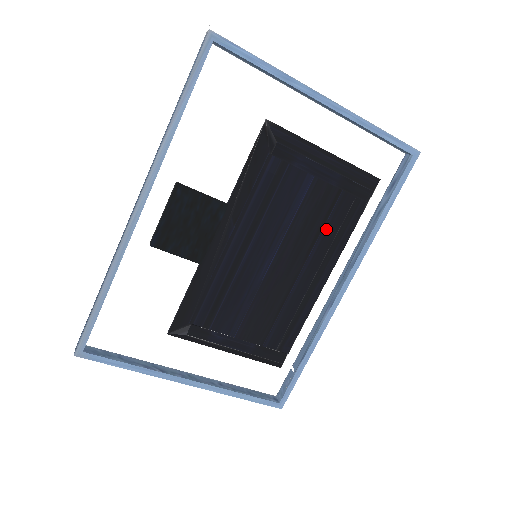
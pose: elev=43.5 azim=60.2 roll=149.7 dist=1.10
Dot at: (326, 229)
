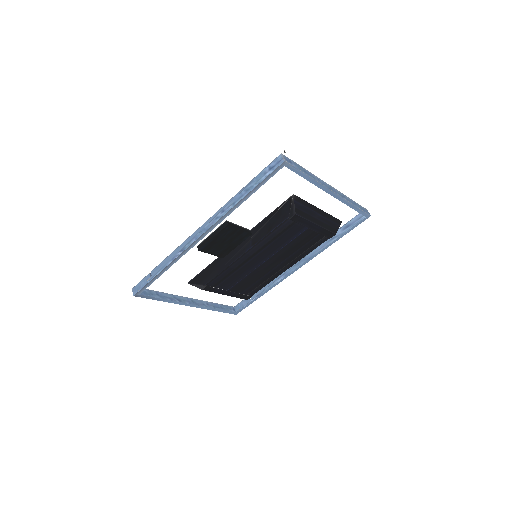
Dot at: (301, 249)
